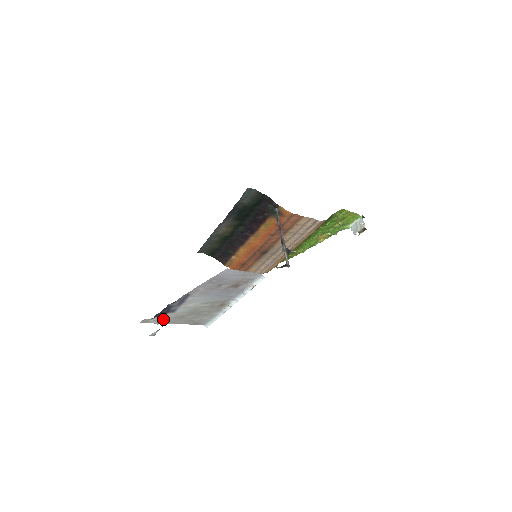
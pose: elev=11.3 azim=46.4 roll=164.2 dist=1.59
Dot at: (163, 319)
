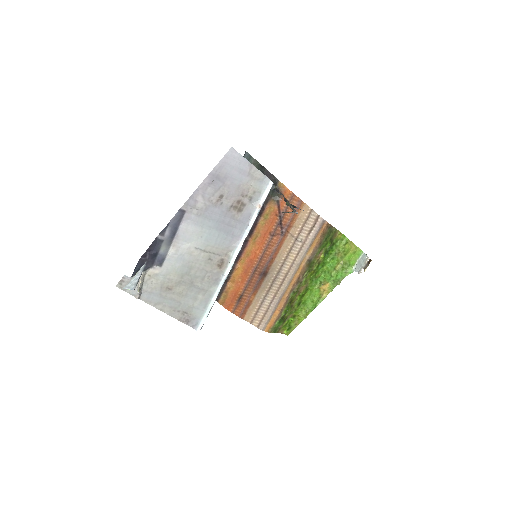
Dot at: (146, 287)
